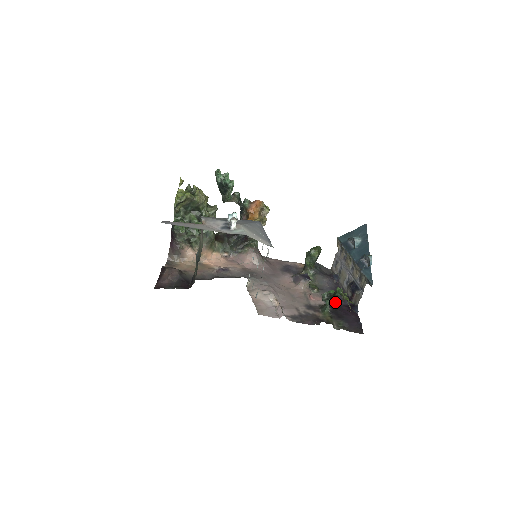
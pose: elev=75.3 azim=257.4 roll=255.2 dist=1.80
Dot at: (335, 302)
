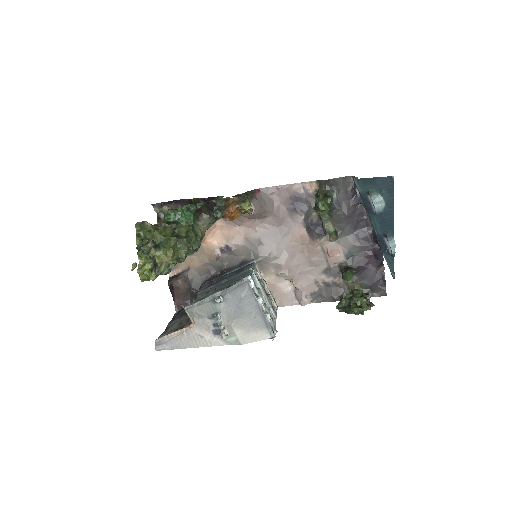
Dot at: (357, 250)
